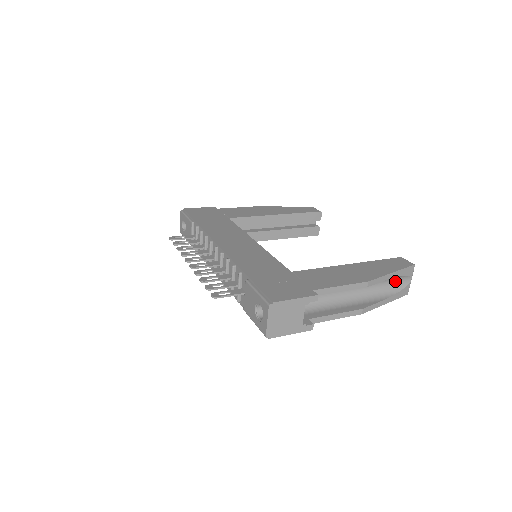
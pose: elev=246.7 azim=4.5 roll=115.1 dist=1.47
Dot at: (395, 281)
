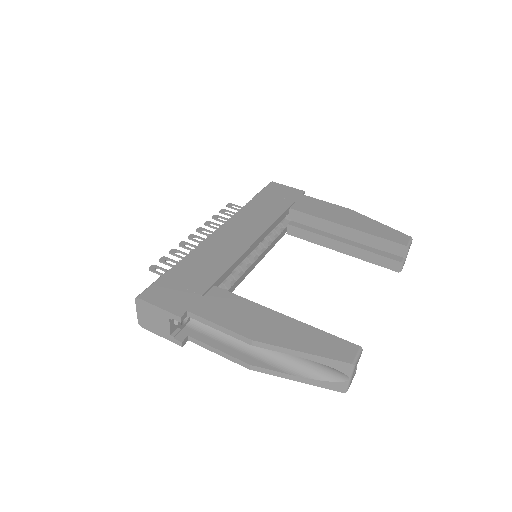
Dot at: (322, 366)
